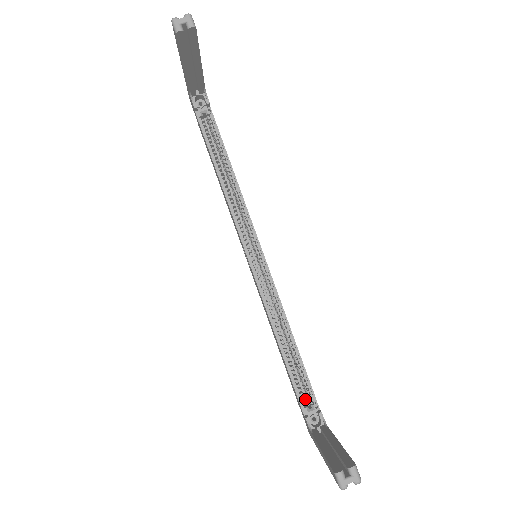
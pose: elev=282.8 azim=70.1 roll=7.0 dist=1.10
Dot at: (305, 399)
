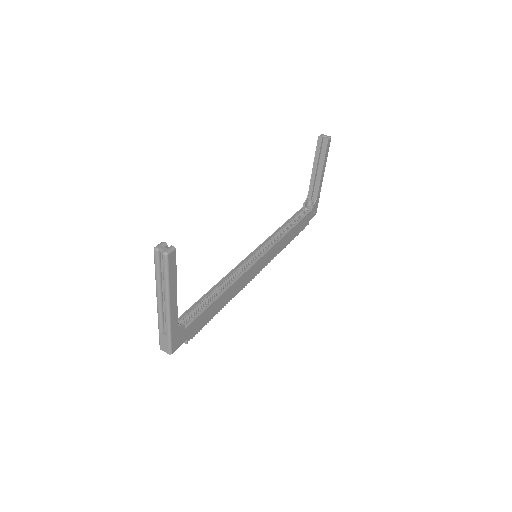
Dot at: occluded
